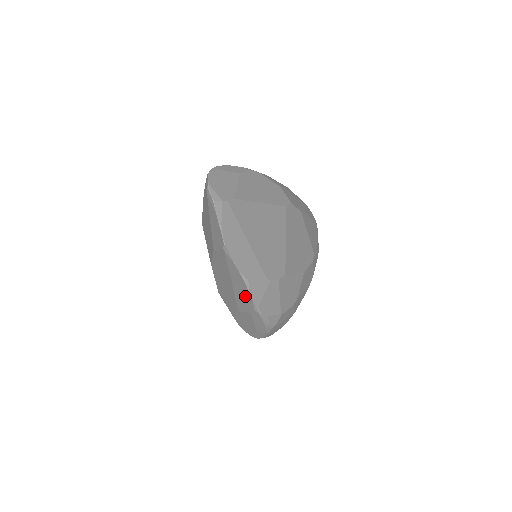
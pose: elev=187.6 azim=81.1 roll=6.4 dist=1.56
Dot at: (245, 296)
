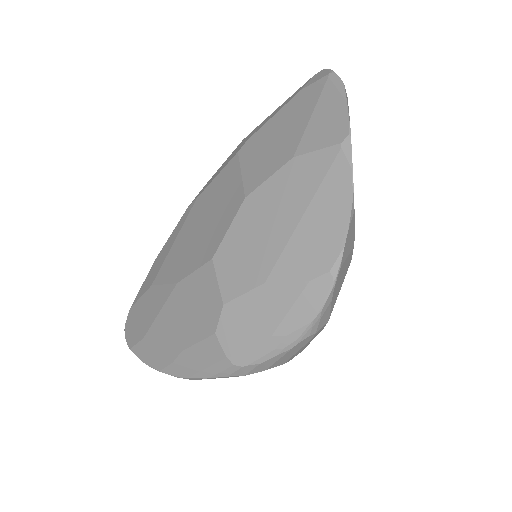
Dot at: (325, 241)
